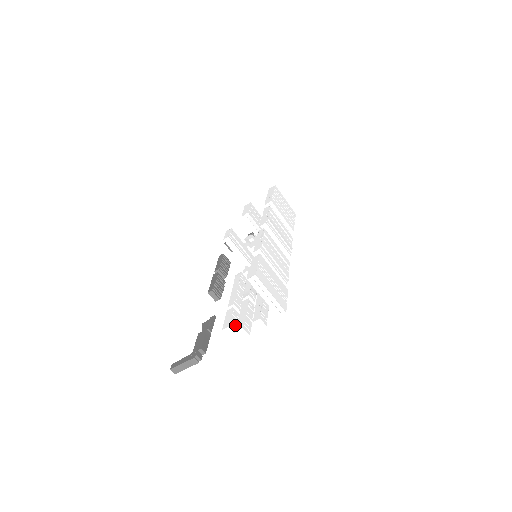
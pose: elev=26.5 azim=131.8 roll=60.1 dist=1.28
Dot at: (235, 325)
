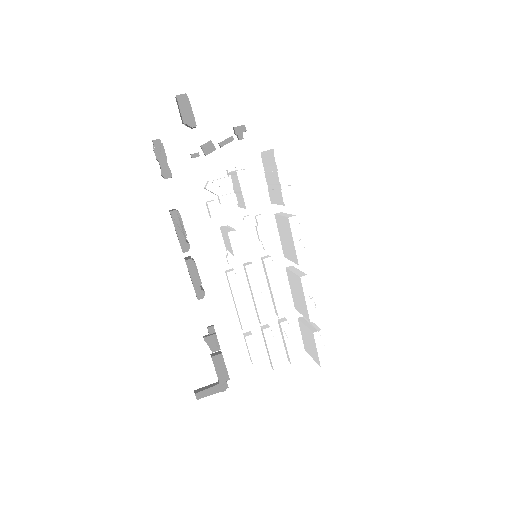
Dot at: (257, 351)
